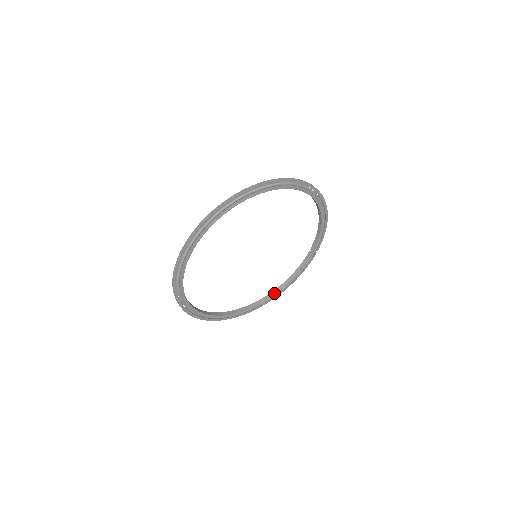
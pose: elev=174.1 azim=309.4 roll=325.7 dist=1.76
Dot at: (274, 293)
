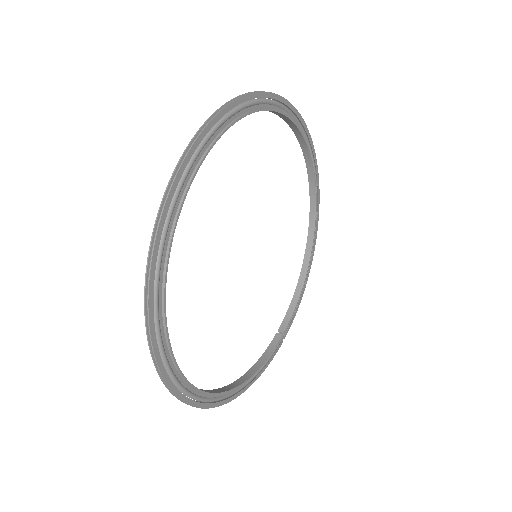
Dot at: (230, 387)
